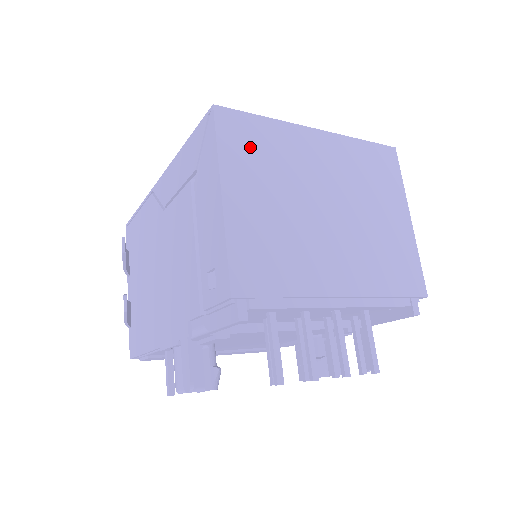
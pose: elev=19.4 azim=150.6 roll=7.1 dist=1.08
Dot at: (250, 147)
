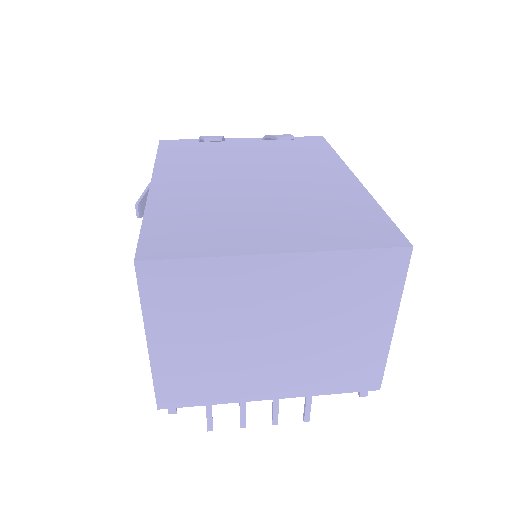
Dot at: (181, 296)
